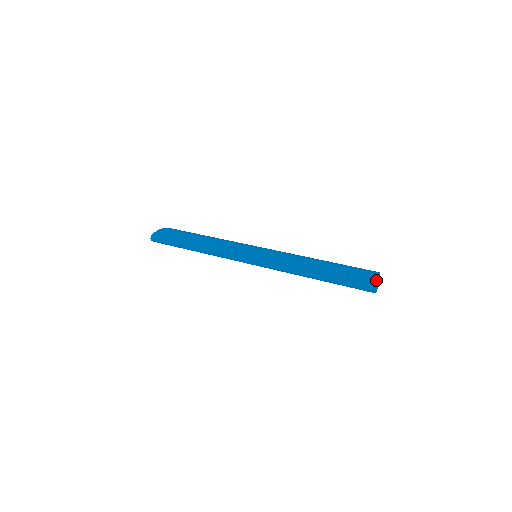
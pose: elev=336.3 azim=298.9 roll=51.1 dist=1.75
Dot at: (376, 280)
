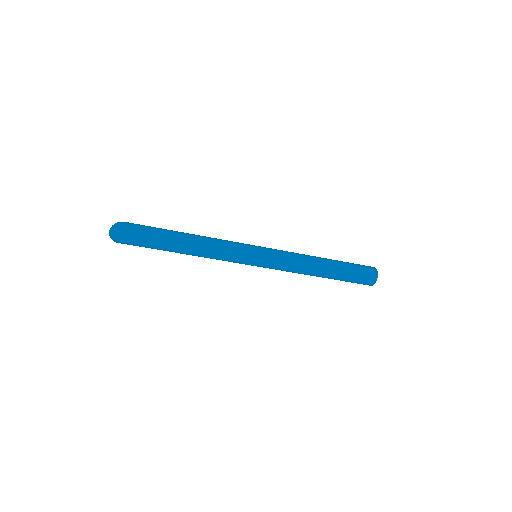
Dot at: occluded
